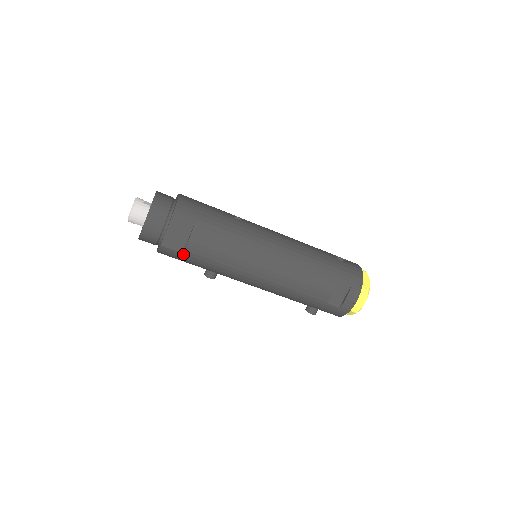
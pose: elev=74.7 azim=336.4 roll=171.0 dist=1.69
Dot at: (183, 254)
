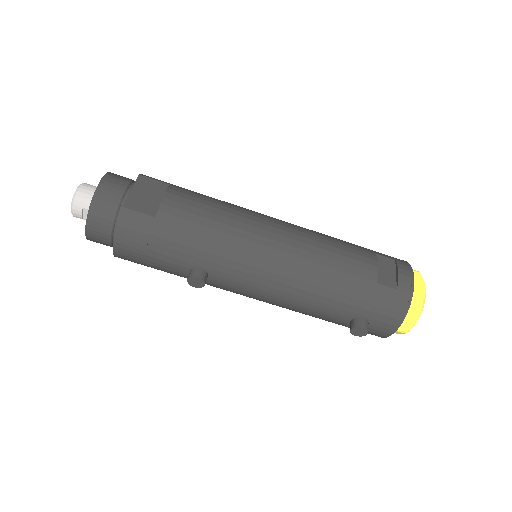
Dot at: (156, 220)
